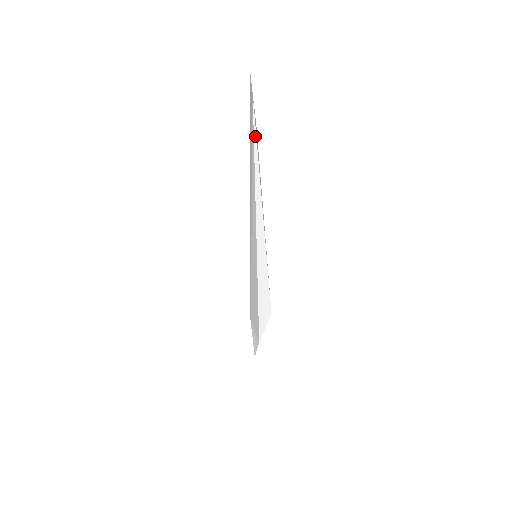
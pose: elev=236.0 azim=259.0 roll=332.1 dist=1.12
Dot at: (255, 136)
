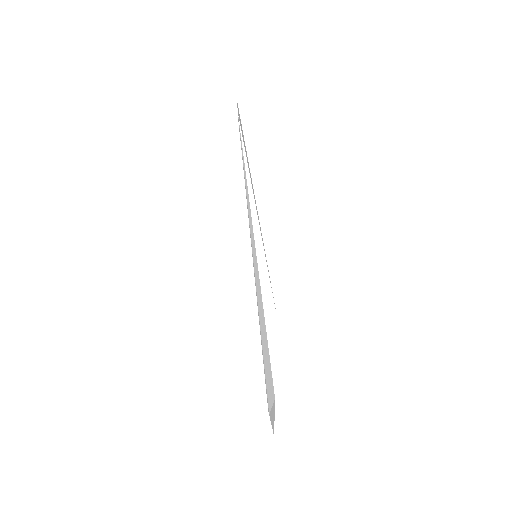
Dot at: (242, 137)
